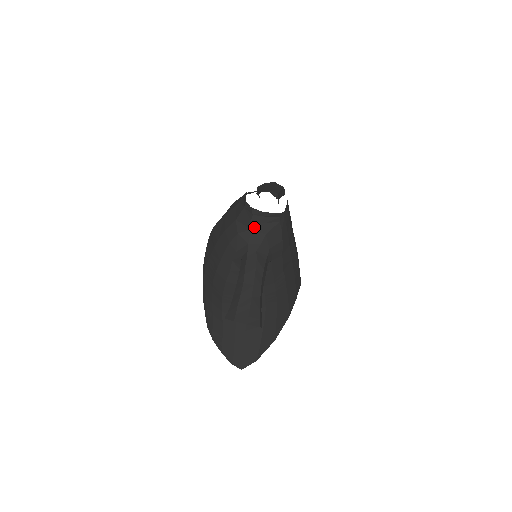
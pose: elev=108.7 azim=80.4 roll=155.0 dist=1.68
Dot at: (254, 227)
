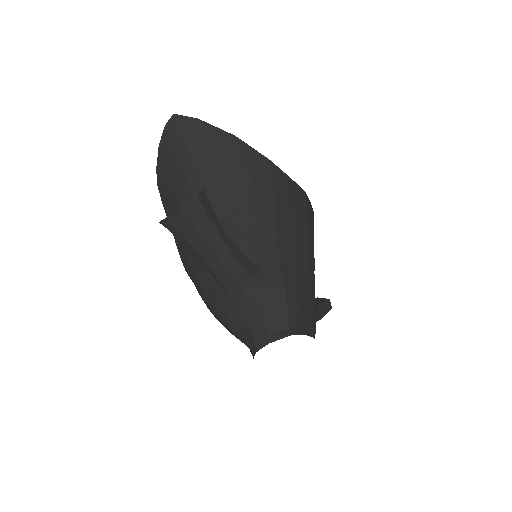
Dot at: occluded
